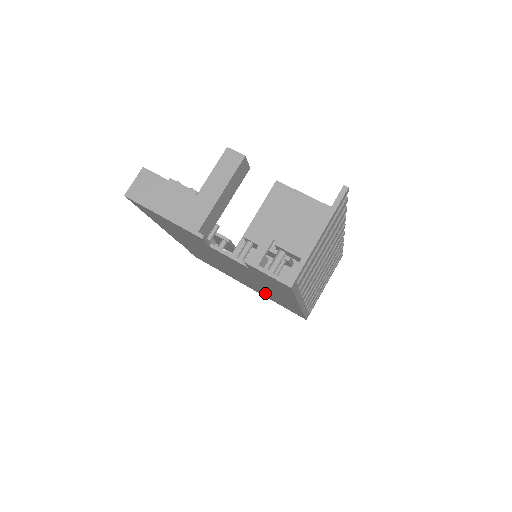
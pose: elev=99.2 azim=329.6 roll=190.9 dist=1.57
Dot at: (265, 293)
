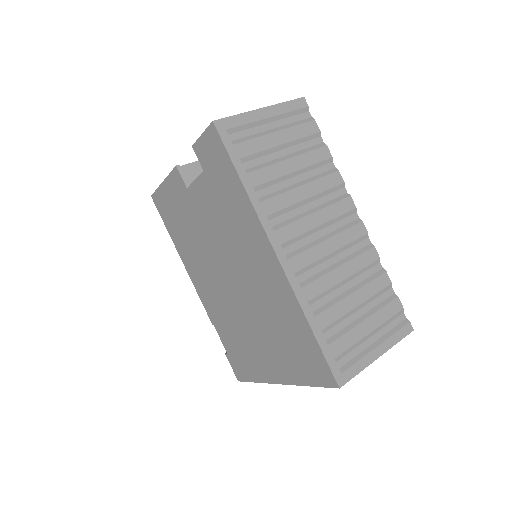
Dot at: (276, 335)
